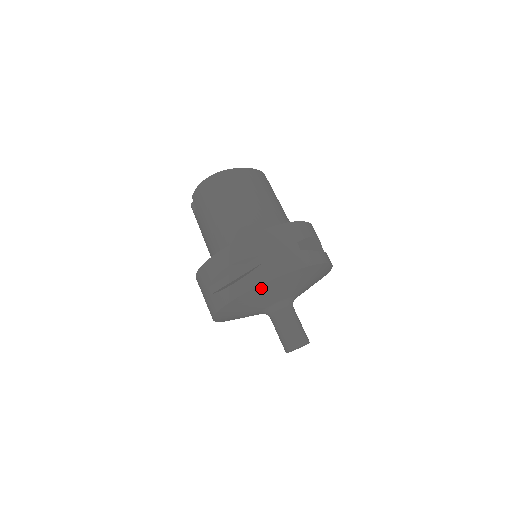
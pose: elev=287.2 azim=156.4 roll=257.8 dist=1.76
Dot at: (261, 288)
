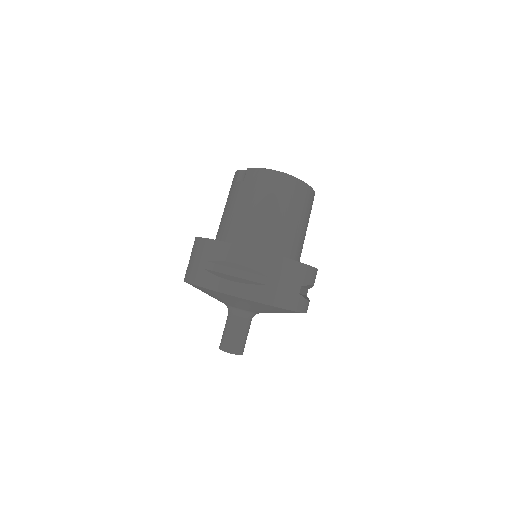
Dot at: (249, 301)
